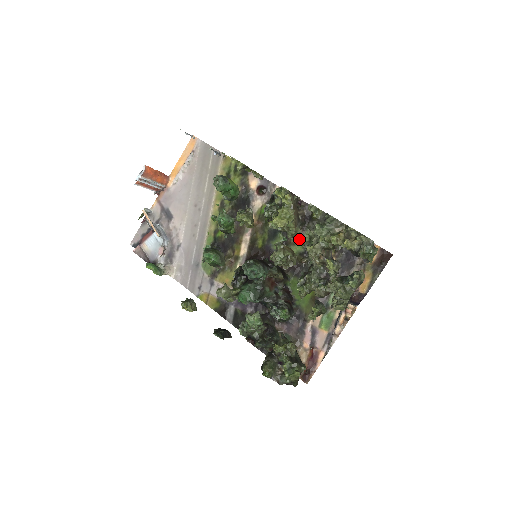
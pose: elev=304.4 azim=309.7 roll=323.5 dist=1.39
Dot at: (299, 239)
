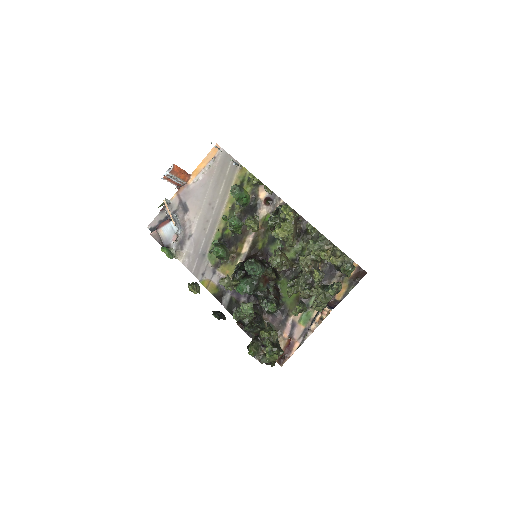
Dot at: (293, 247)
